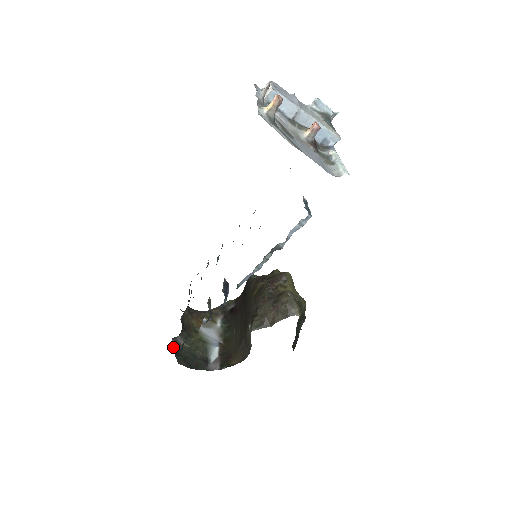
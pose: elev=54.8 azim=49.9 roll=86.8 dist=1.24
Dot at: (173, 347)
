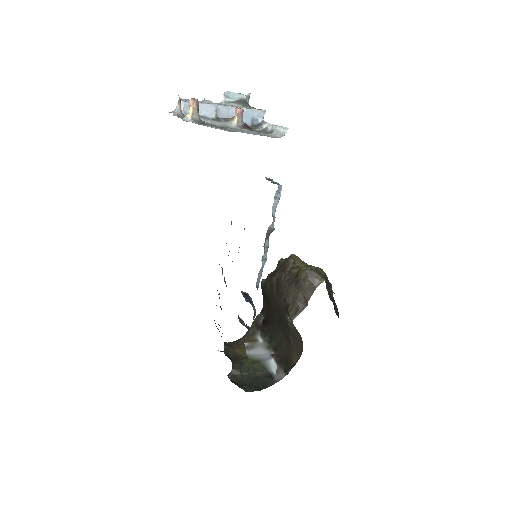
Dot at: (233, 382)
